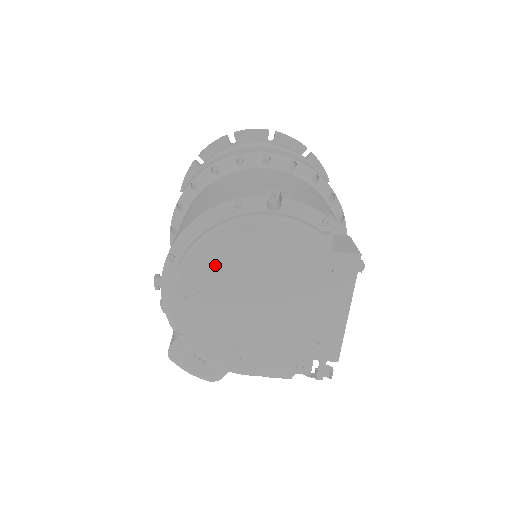
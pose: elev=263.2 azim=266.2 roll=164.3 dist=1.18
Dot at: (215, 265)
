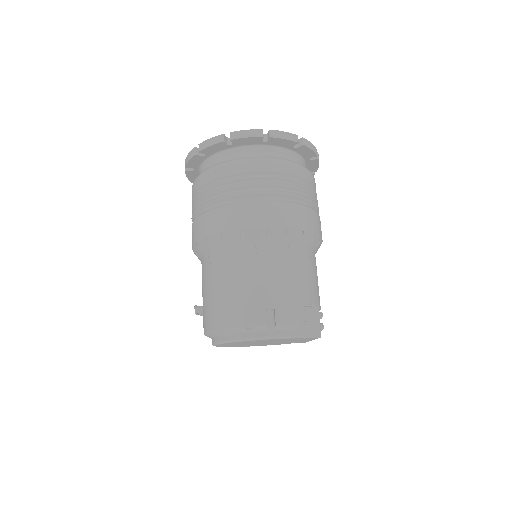
Dot at: (237, 343)
